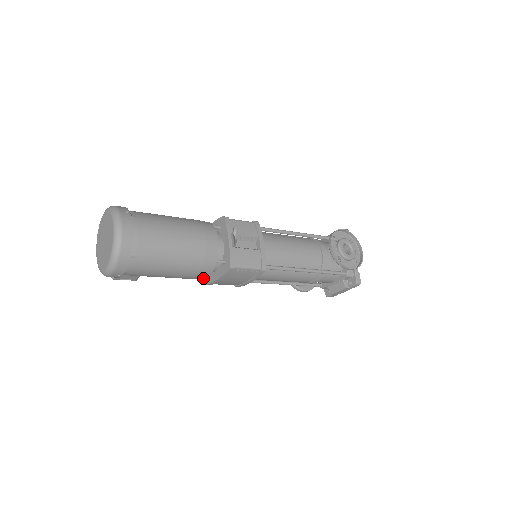
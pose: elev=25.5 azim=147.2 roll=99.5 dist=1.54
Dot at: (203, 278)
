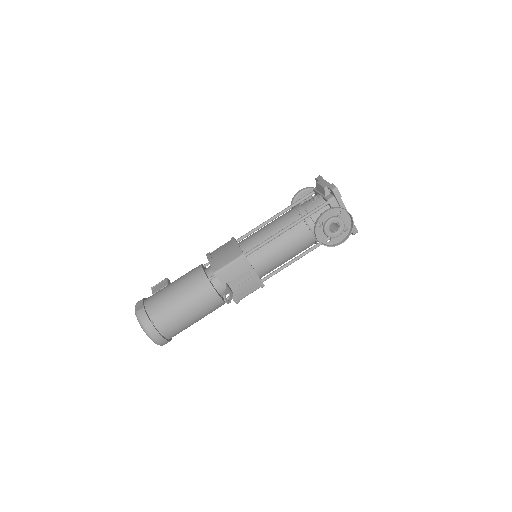
Dot at: occluded
